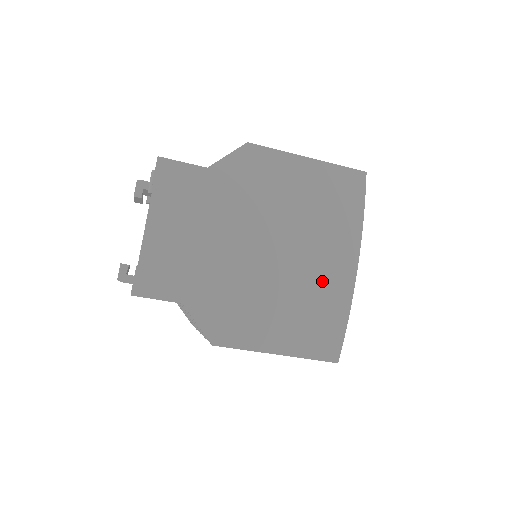
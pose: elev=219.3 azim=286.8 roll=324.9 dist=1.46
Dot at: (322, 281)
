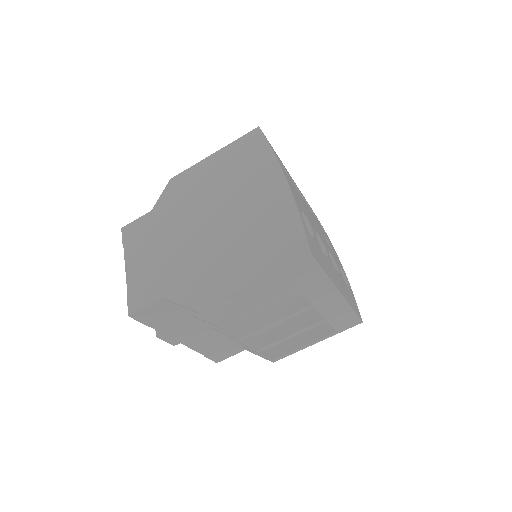
Dot at: (262, 209)
